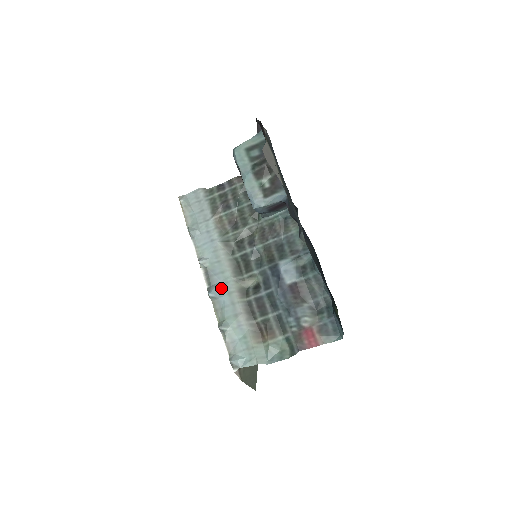
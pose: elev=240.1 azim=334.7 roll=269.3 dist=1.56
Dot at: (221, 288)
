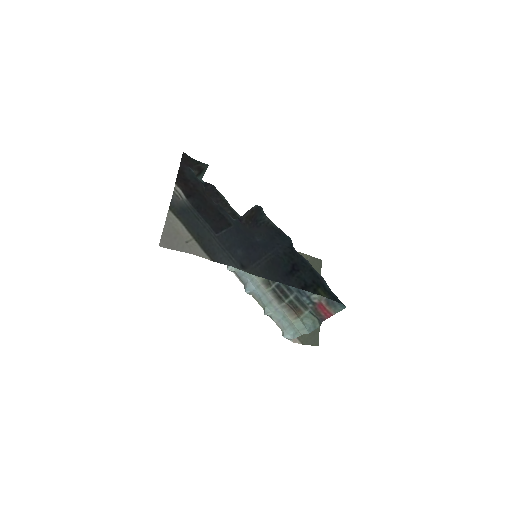
Dot at: (251, 284)
